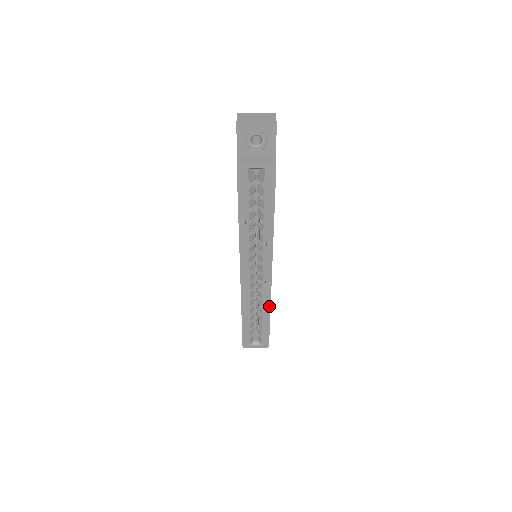
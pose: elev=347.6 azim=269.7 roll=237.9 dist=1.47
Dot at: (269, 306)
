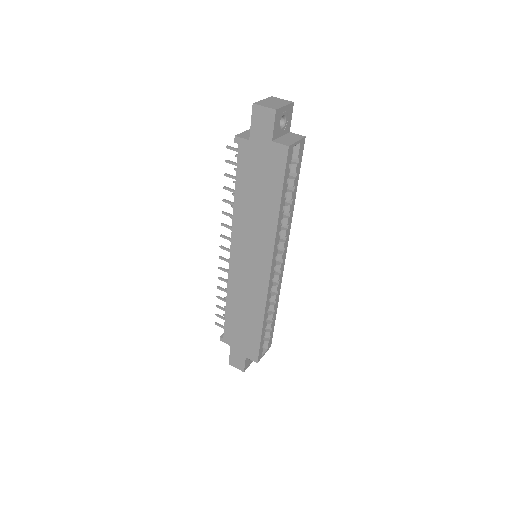
Dot at: (278, 297)
